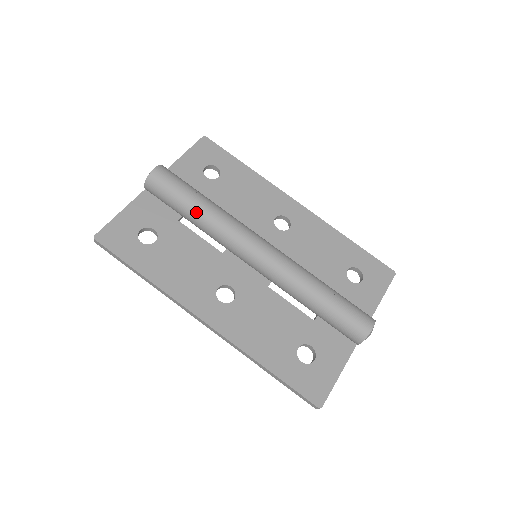
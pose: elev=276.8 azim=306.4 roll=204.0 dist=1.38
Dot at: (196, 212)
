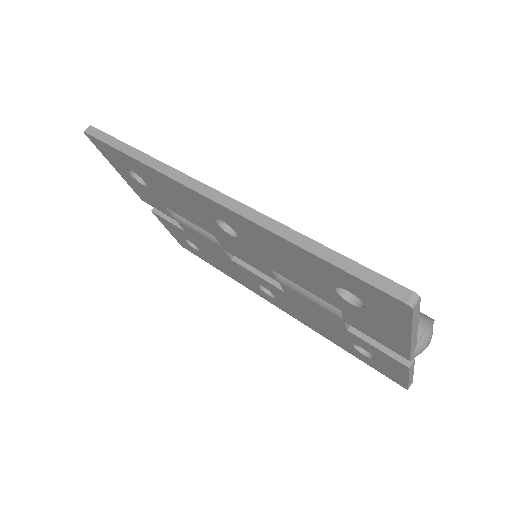
Dot at: occluded
